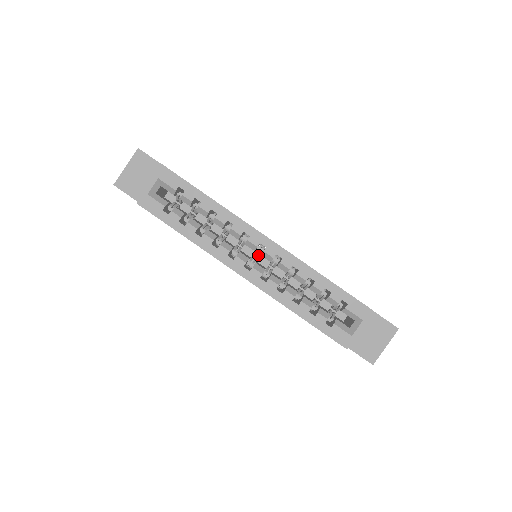
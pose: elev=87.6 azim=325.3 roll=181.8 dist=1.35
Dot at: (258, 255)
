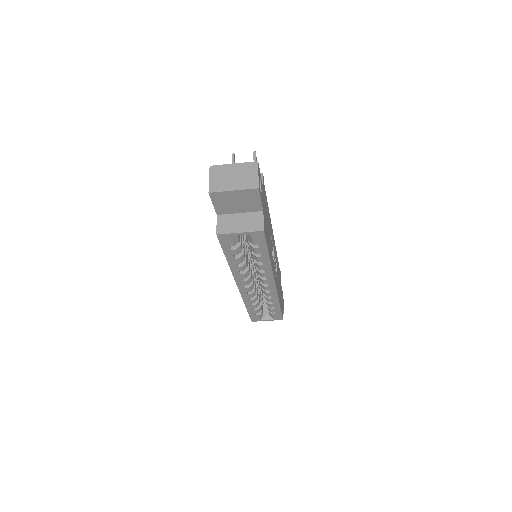
Dot at: occluded
